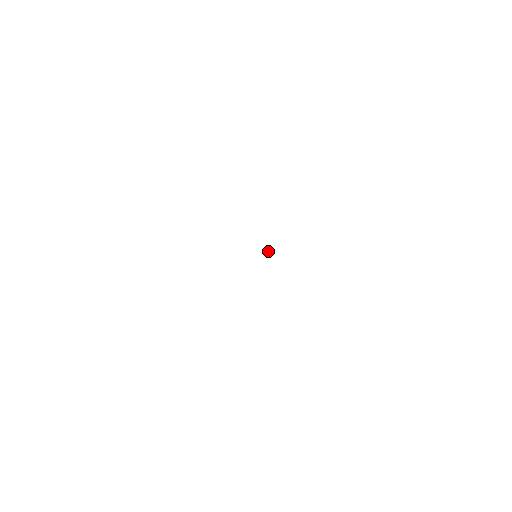
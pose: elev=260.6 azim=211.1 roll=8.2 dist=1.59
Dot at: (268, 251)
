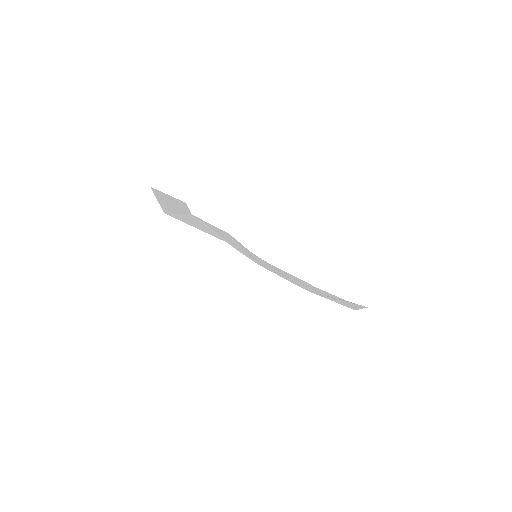
Dot at: occluded
